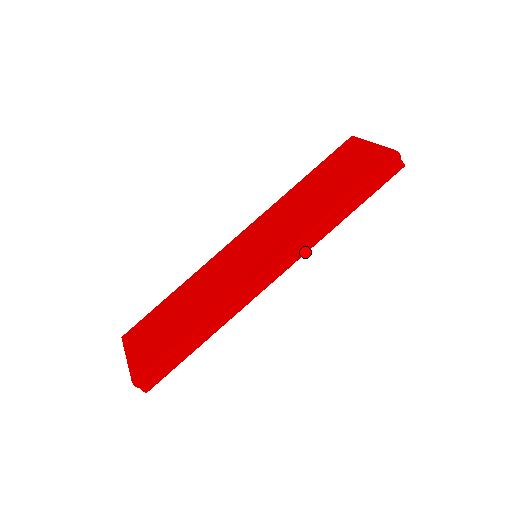
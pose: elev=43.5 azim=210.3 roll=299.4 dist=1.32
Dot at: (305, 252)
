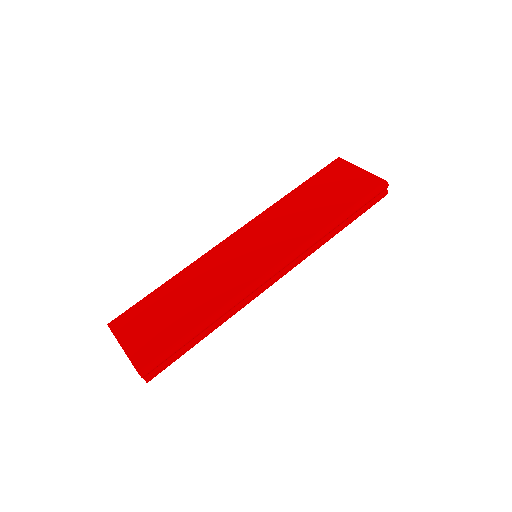
Dot at: (305, 258)
